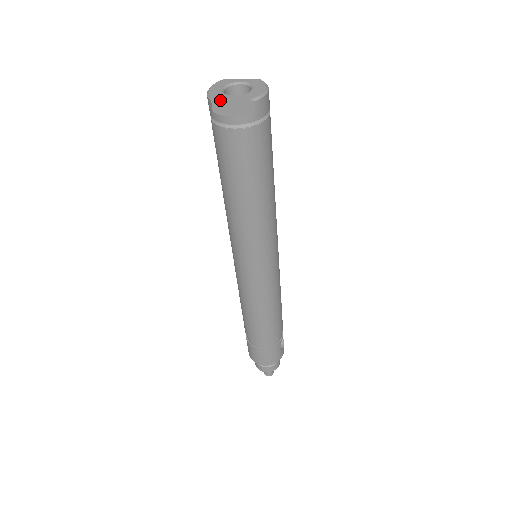
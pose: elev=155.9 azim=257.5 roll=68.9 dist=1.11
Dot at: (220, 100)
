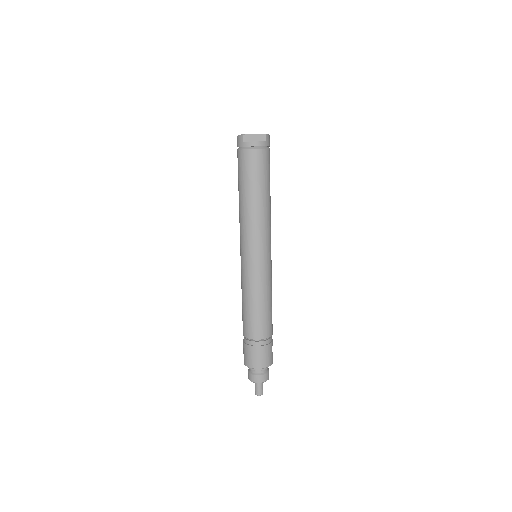
Dot at: (248, 135)
